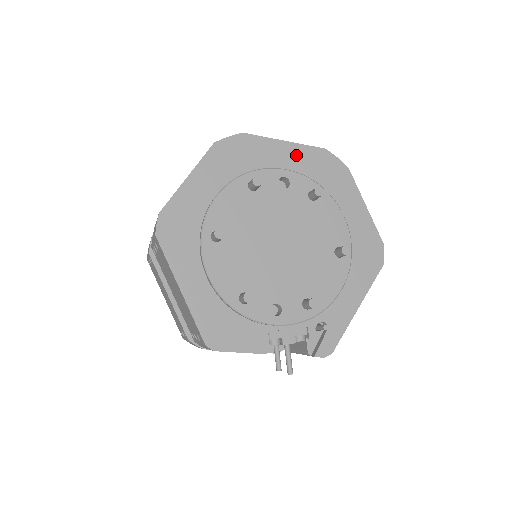
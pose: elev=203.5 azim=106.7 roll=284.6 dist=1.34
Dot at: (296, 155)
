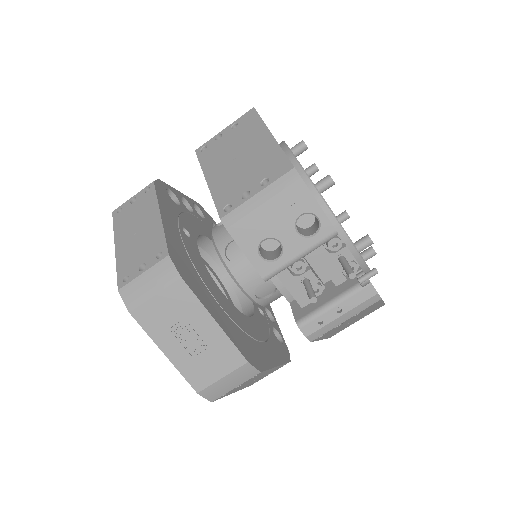
Dot at: occluded
